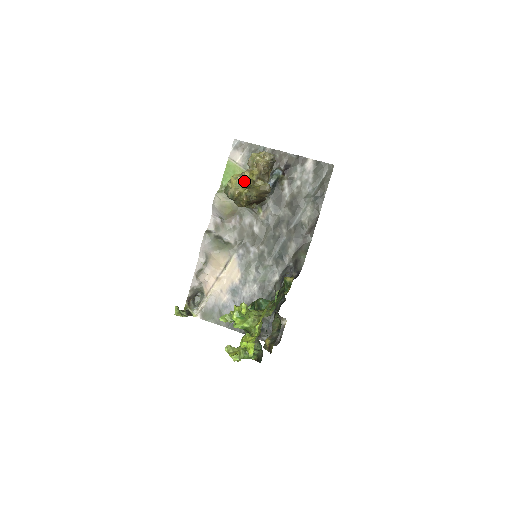
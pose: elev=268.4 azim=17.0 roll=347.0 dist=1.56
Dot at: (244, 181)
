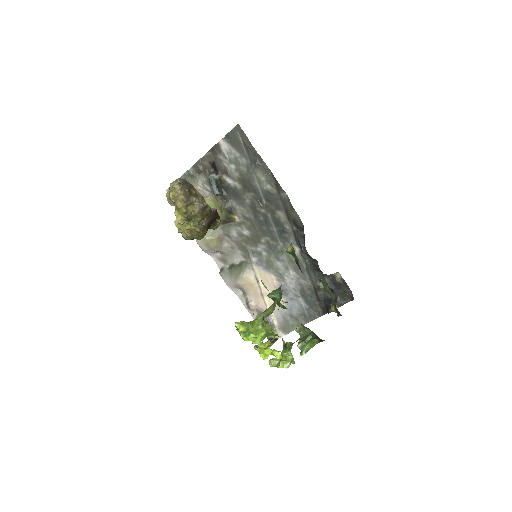
Dot at: (180, 220)
